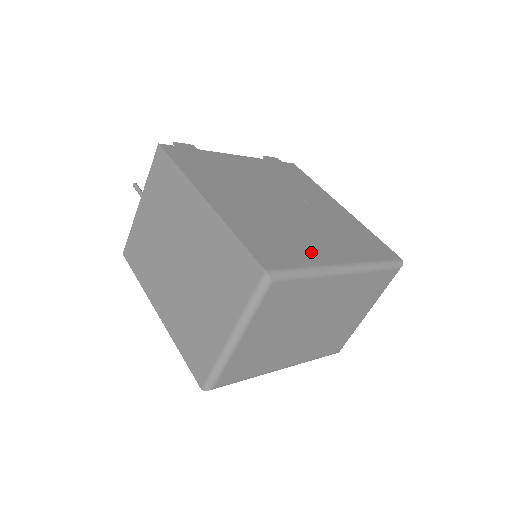
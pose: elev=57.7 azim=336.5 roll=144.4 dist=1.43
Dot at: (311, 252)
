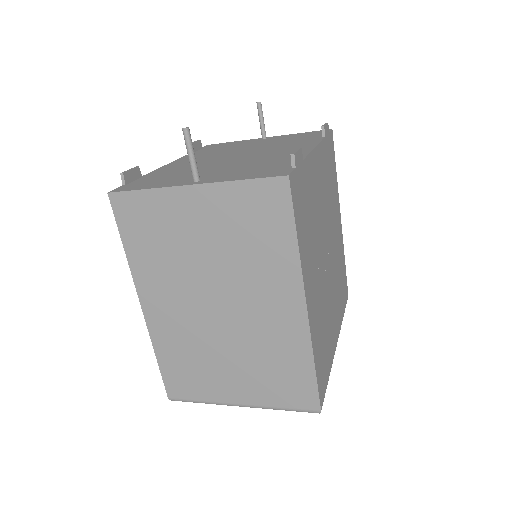
Dot at: (332, 344)
